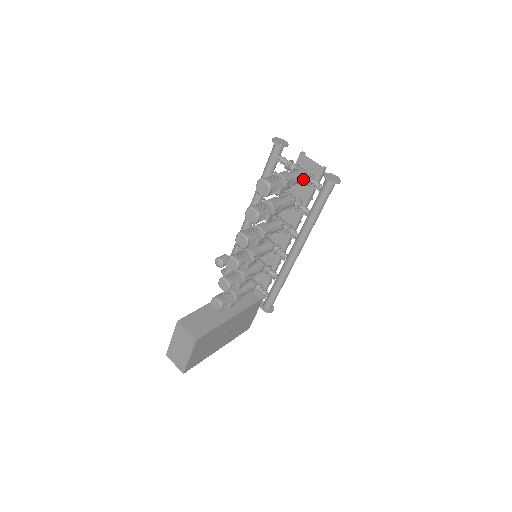
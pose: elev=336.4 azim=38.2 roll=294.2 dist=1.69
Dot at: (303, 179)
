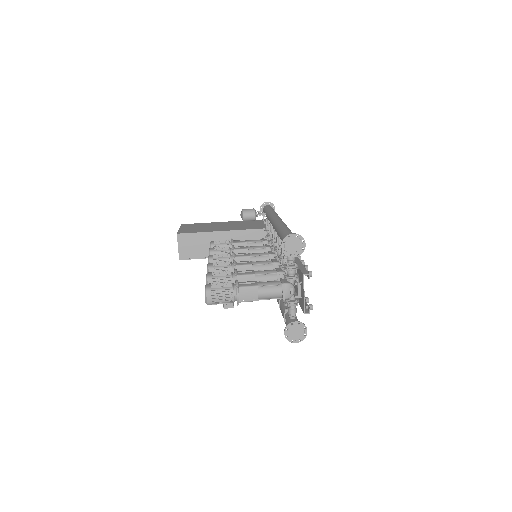
Dot at: (281, 297)
